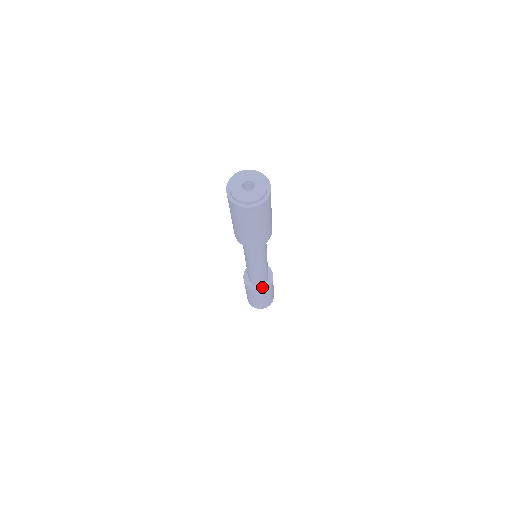
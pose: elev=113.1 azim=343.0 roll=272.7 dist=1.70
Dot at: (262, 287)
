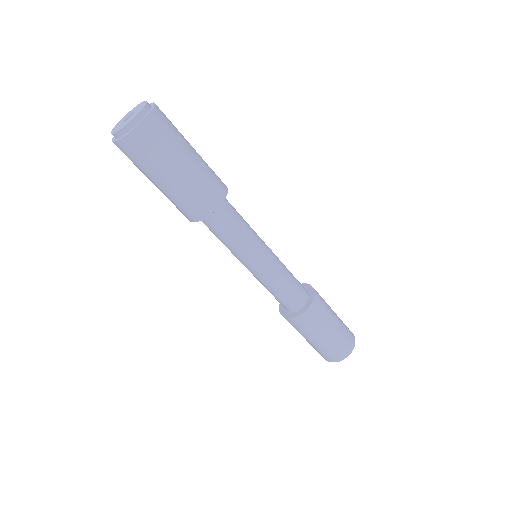
Dot at: (299, 312)
